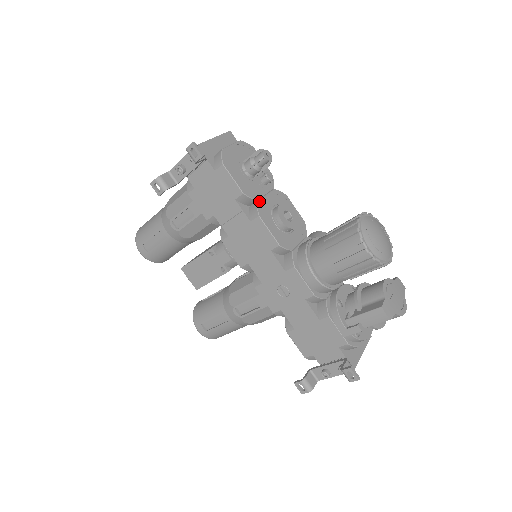
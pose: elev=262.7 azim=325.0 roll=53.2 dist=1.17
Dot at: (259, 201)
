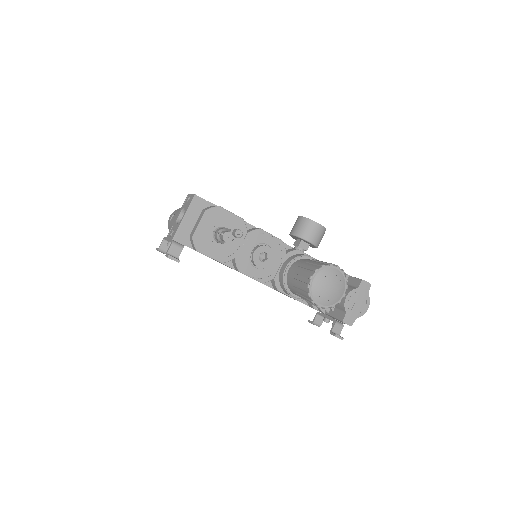
Dot at: (236, 258)
